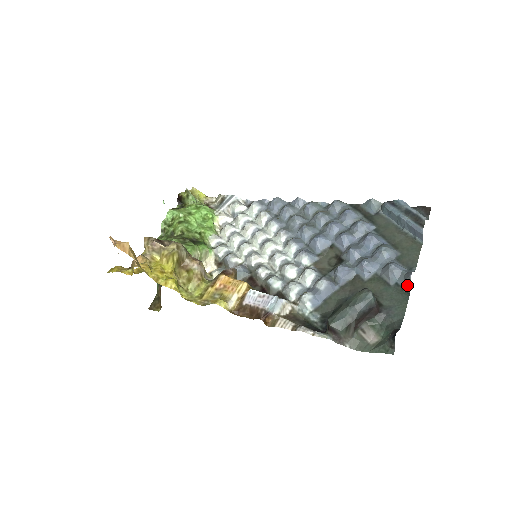
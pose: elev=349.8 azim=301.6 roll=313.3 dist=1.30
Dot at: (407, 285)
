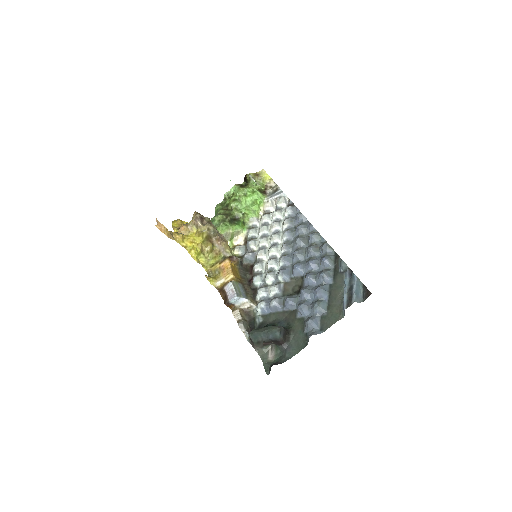
Dot at: (308, 340)
